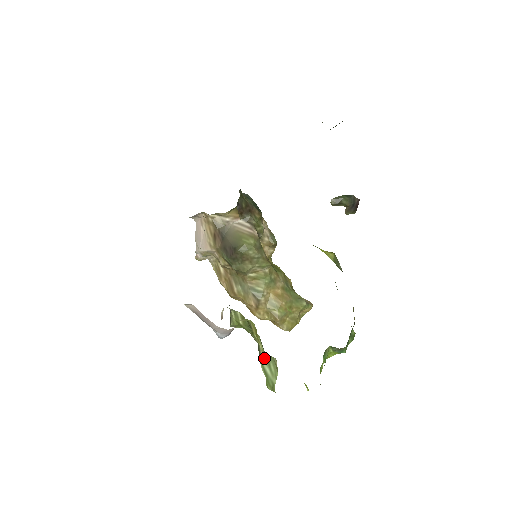
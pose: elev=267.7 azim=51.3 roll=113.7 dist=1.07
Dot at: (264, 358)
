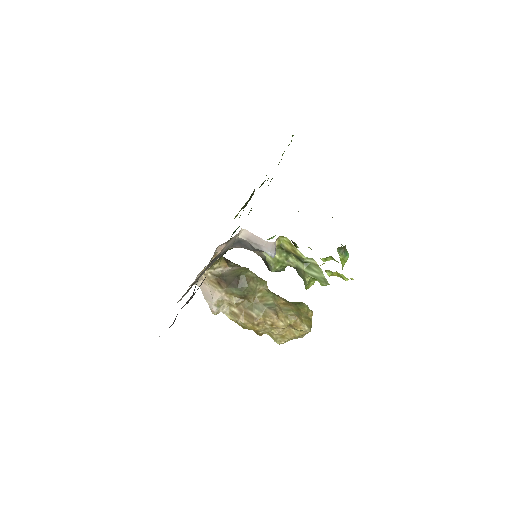
Dot at: (306, 269)
